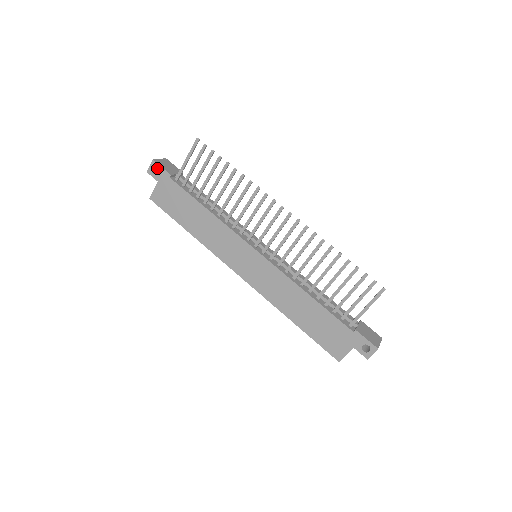
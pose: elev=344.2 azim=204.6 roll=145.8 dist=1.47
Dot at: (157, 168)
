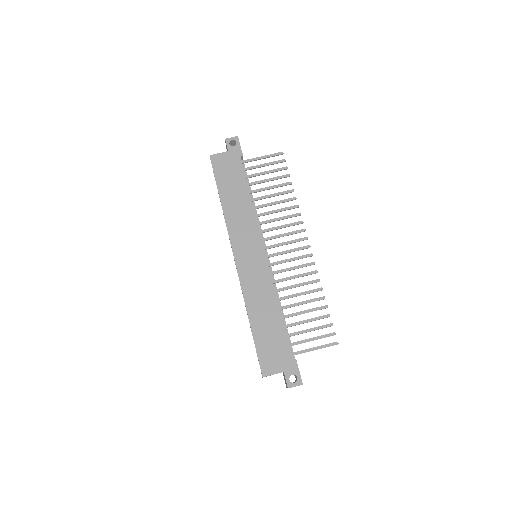
Dot at: (232, 144)
